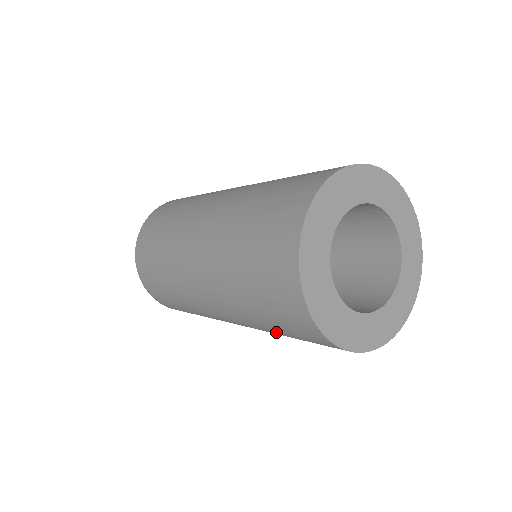
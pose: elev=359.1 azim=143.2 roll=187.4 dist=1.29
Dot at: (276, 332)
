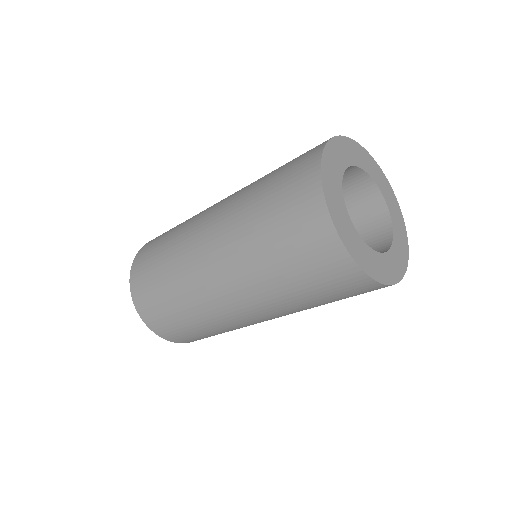
Dot at: (266, 248)
